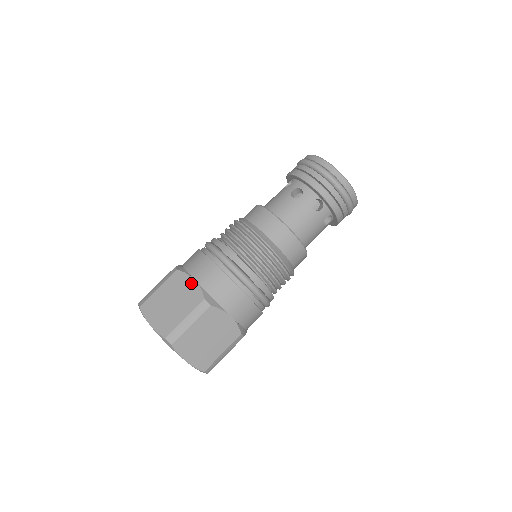
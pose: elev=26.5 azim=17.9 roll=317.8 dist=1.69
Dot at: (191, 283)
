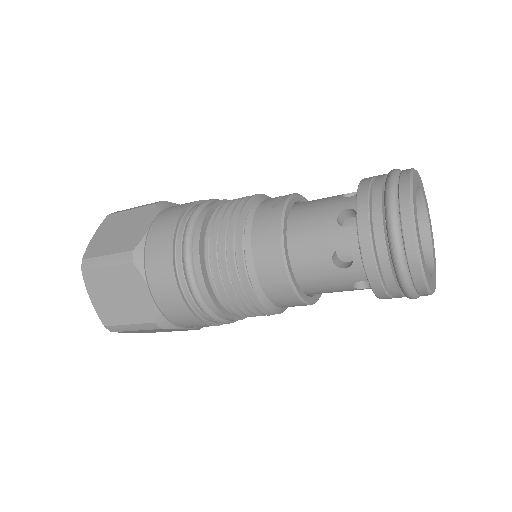
Dot at: (145, 293)
